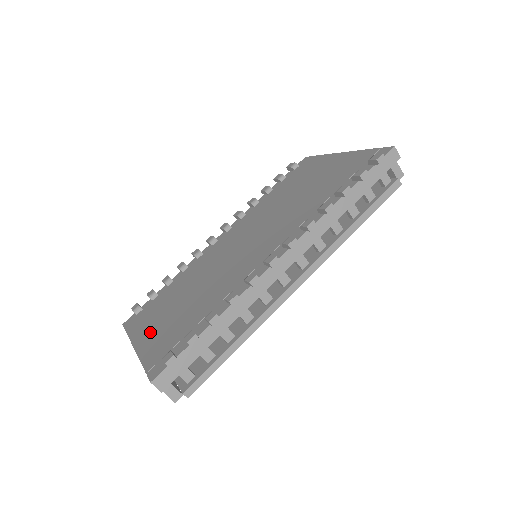
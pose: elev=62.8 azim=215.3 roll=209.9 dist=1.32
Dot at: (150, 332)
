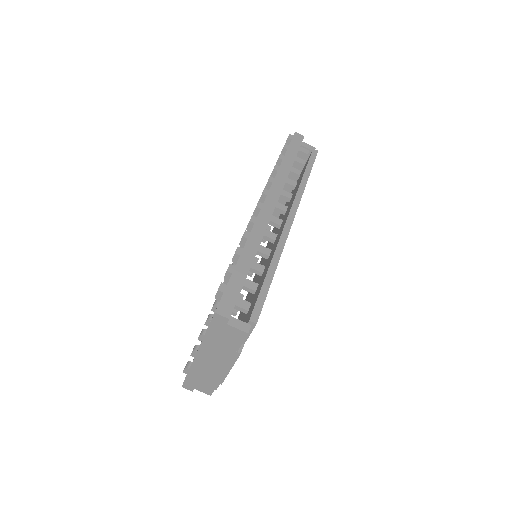
Dot at: occluded
